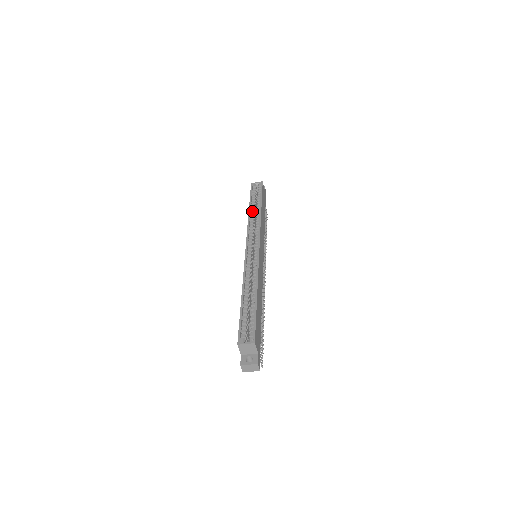
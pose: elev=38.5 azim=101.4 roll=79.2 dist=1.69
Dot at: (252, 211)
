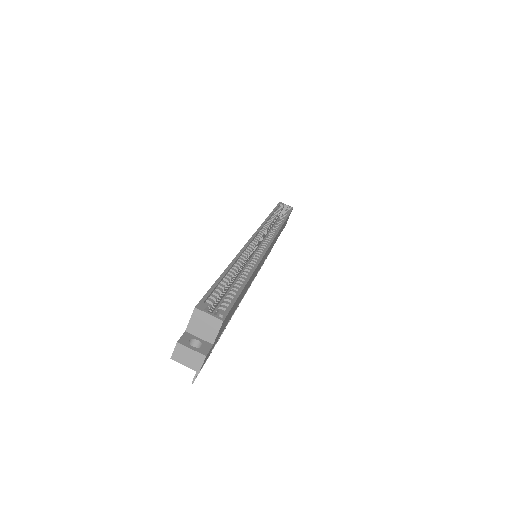
Dot at: (272, 218)
